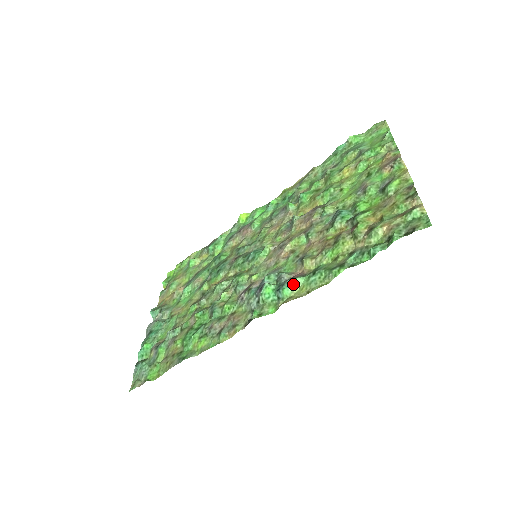
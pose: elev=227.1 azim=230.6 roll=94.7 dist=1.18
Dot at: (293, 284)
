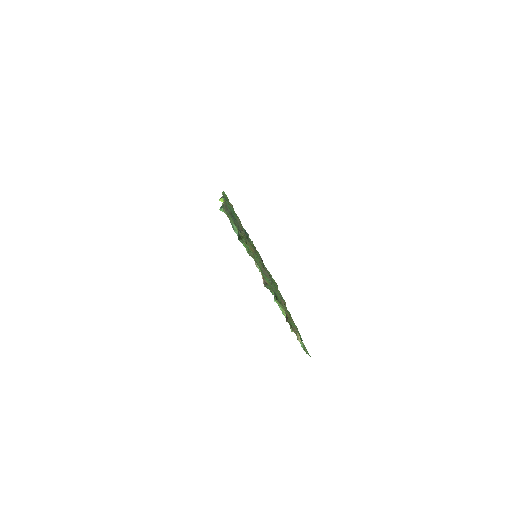
Dot at: occluded
